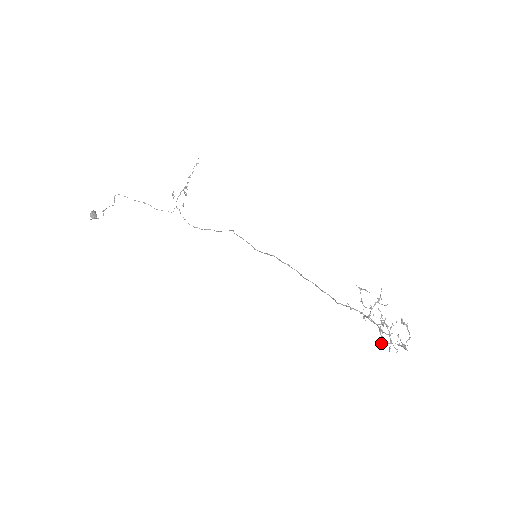
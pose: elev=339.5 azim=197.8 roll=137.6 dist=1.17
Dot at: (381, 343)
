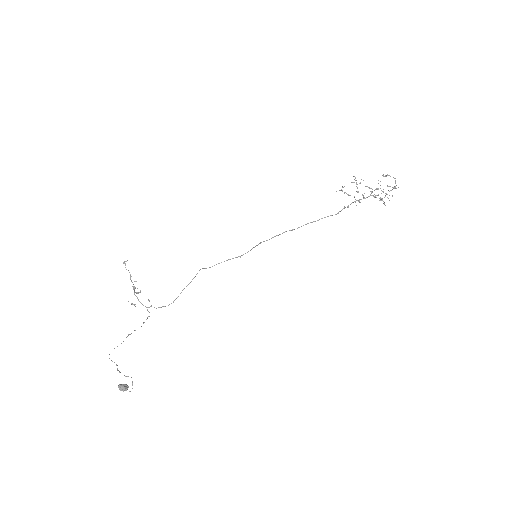
Dot at: occluded
